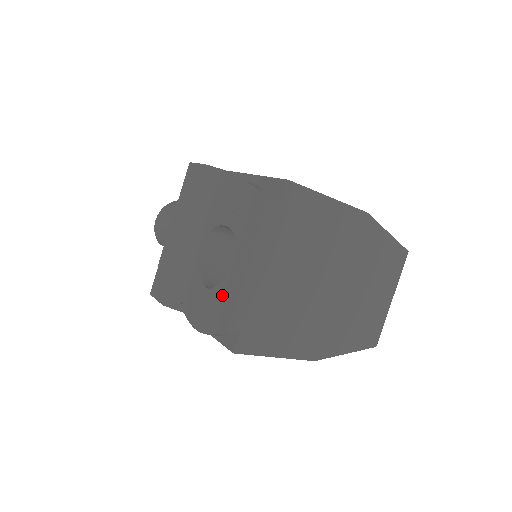
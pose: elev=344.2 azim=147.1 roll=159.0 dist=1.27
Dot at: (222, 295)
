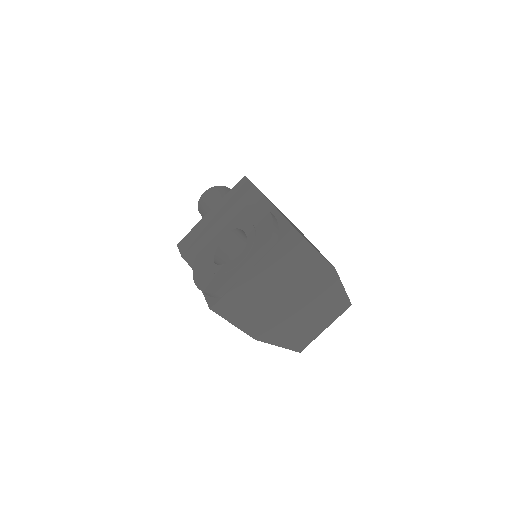
Dot at: (221, 272)
